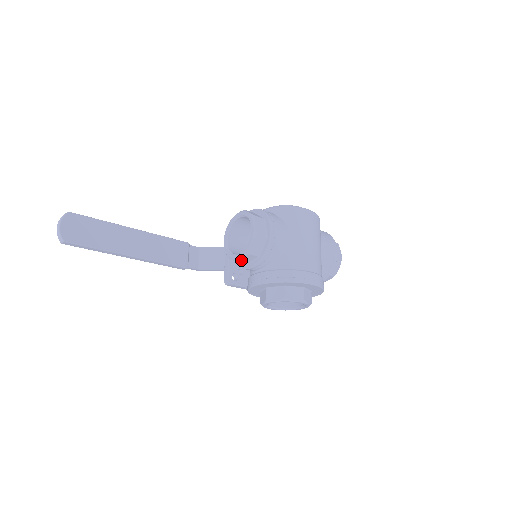
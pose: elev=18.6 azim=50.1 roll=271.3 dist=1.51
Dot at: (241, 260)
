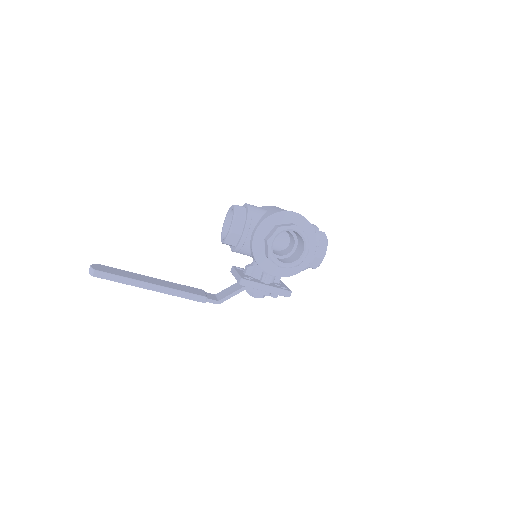
Dot at: (234, 228)
